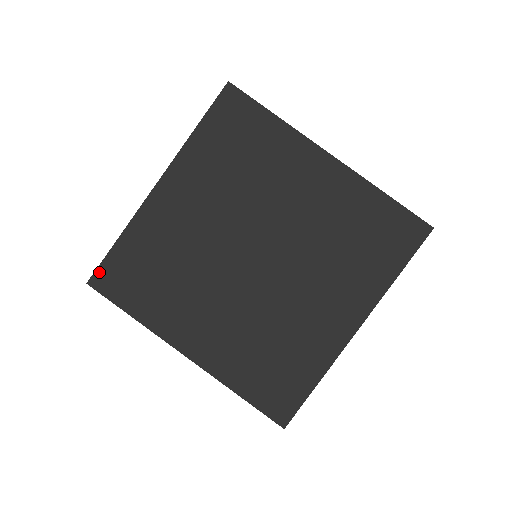
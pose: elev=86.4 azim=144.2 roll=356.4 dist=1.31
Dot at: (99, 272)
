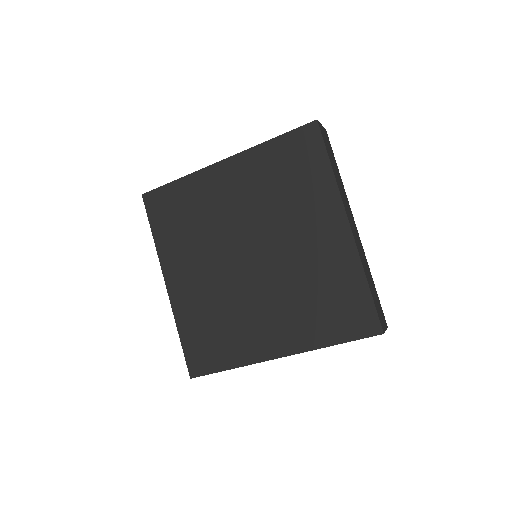
Dot at: (153, 193)
